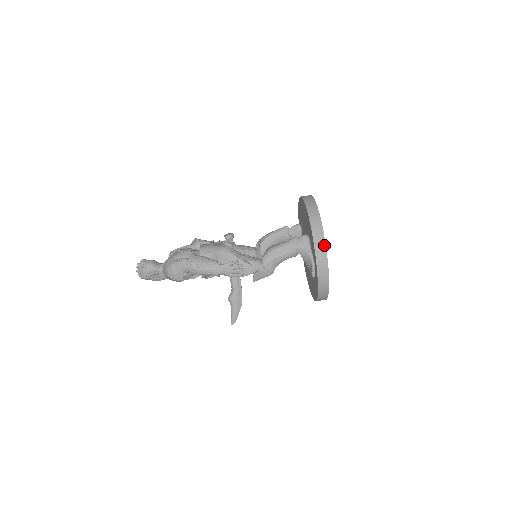
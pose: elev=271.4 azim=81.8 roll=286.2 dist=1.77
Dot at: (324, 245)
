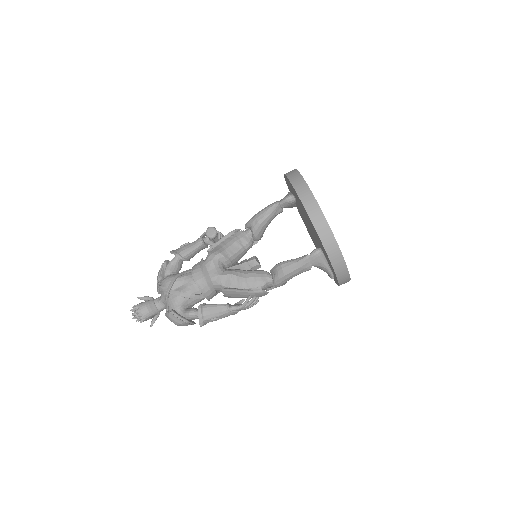
Dot at: (347, 272)
